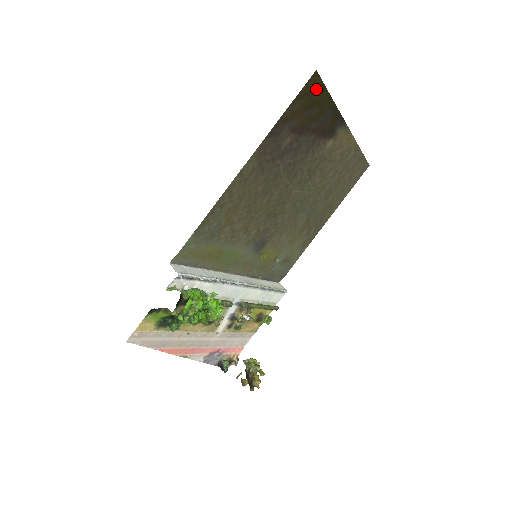
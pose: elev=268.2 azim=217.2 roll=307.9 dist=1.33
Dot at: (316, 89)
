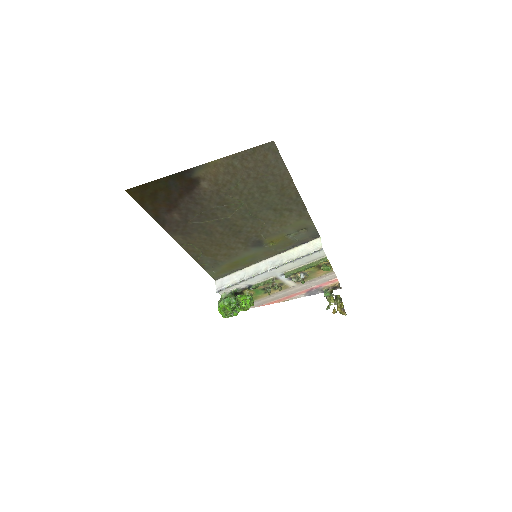
Dot at: (142, 191)
